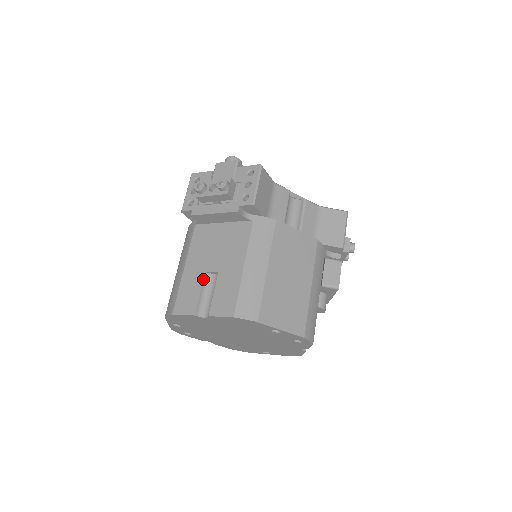
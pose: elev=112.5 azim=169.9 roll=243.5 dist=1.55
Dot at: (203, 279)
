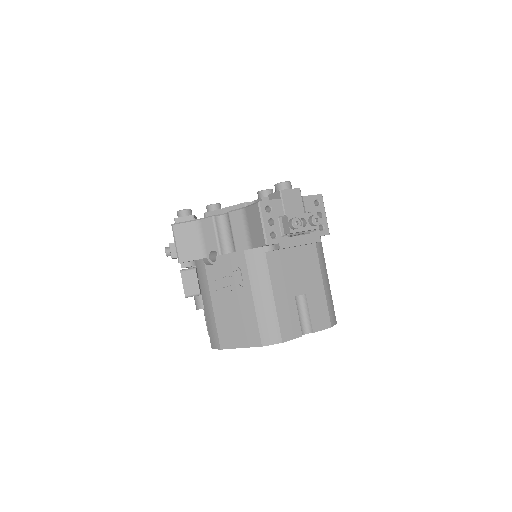
Dot at: occluded
